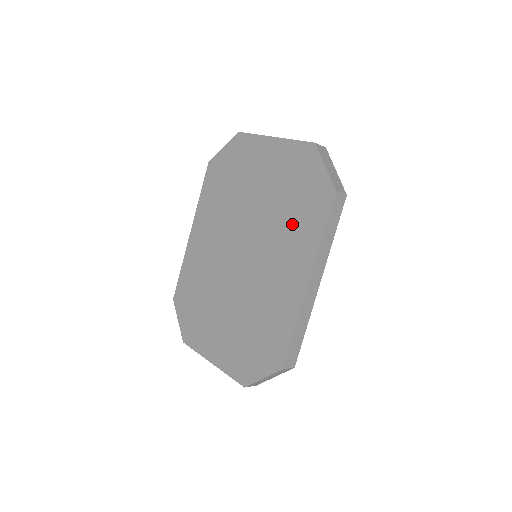
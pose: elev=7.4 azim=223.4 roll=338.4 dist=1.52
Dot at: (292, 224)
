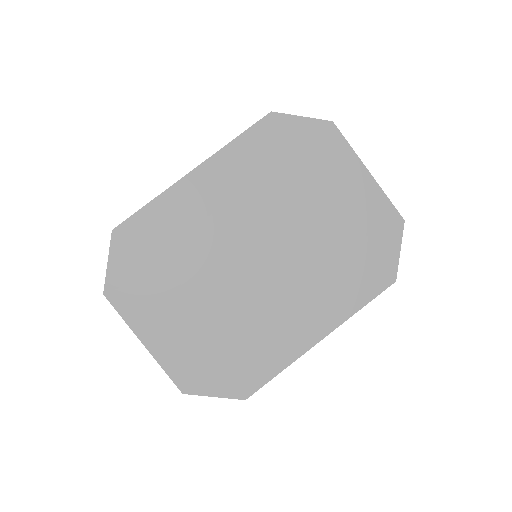
Dot at: (337, 274)
